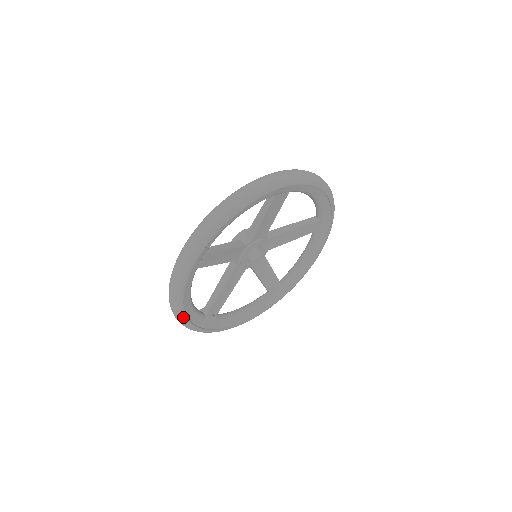
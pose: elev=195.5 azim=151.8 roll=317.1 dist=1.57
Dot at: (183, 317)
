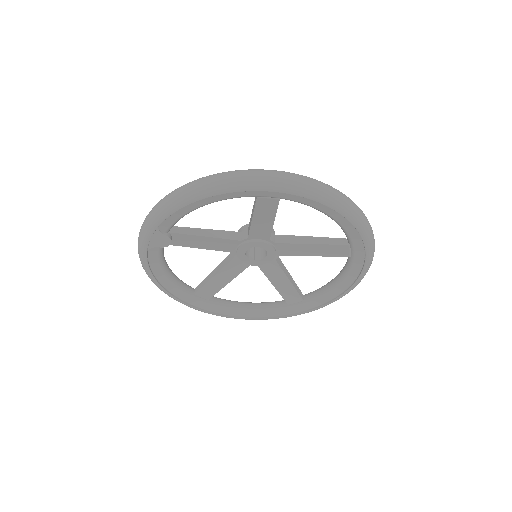
Dot at: (178, 205)
